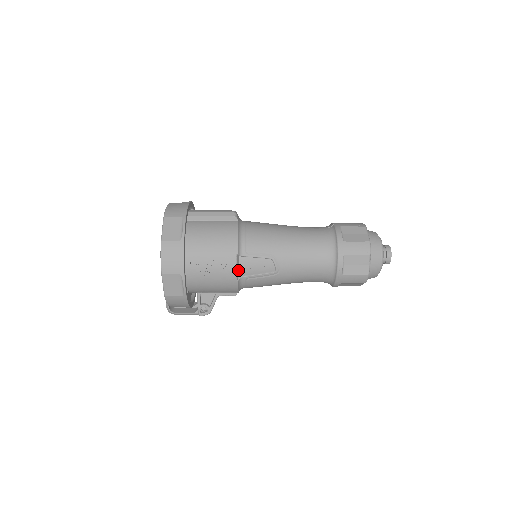
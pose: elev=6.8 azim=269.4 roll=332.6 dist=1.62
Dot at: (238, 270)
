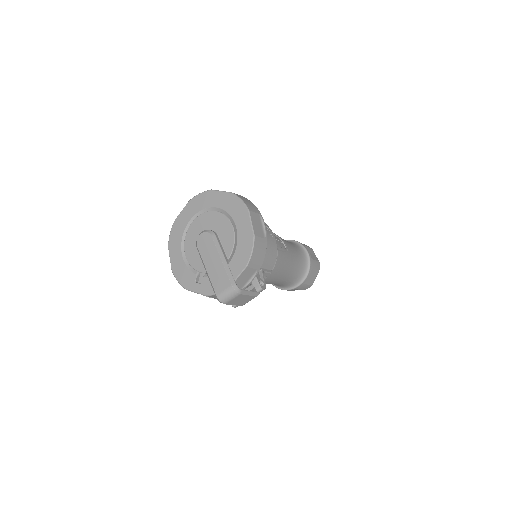
Dot at: occluded
